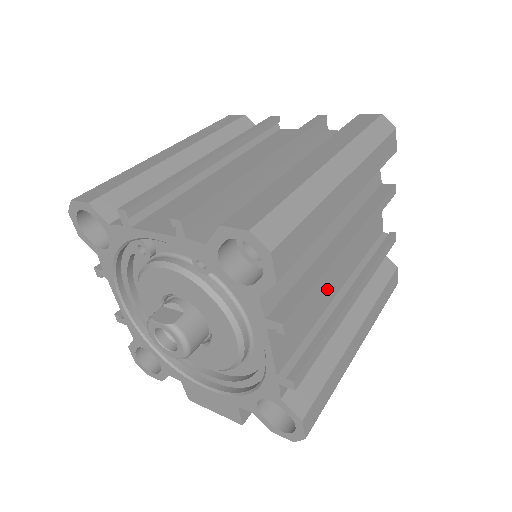
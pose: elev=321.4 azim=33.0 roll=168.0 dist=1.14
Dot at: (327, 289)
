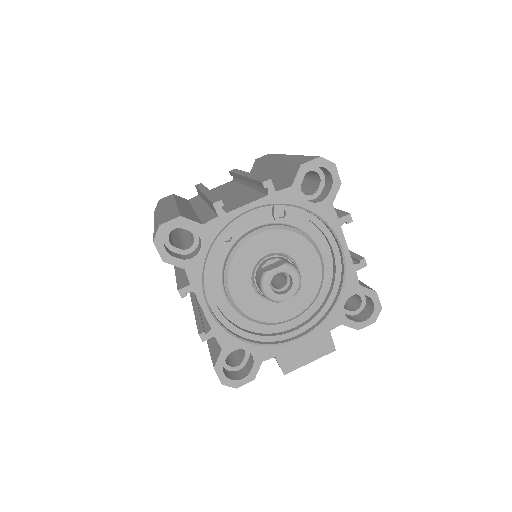
Dot at: occluded
